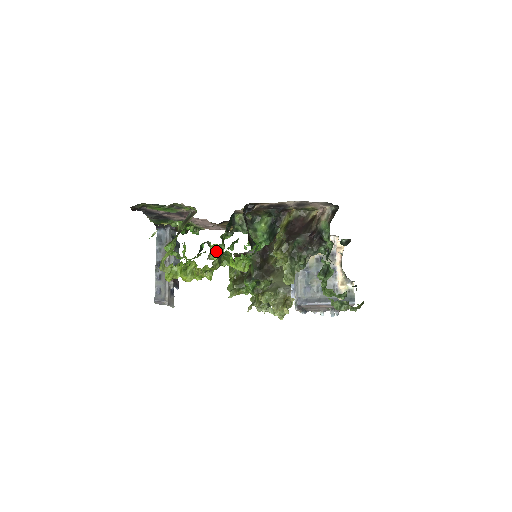
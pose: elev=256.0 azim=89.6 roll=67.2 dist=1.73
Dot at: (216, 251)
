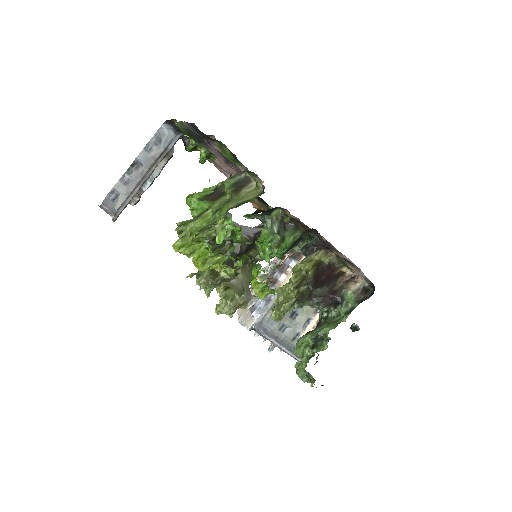
Dot at: (227, 225)
